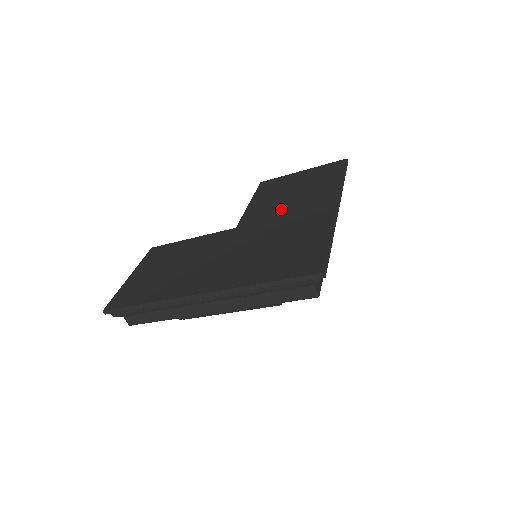
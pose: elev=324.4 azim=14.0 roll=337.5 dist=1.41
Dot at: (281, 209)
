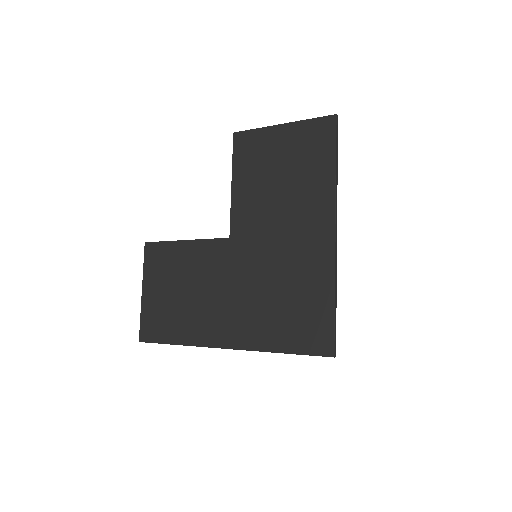
Dot at: (273, 217)
